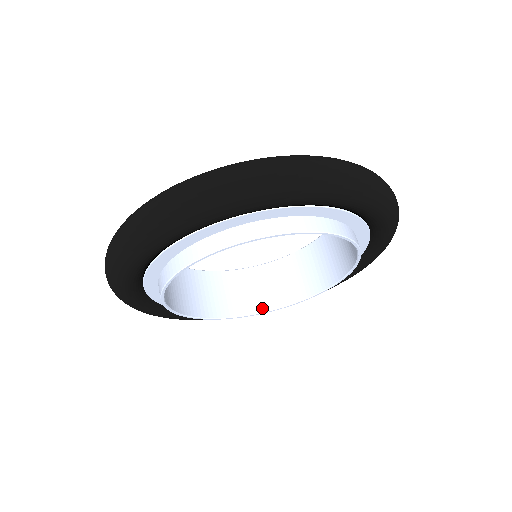
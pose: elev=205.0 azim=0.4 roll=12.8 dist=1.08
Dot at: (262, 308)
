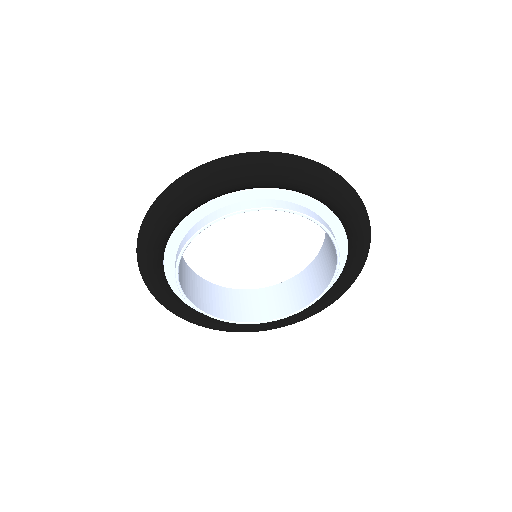
Dot at: (264, 318)
